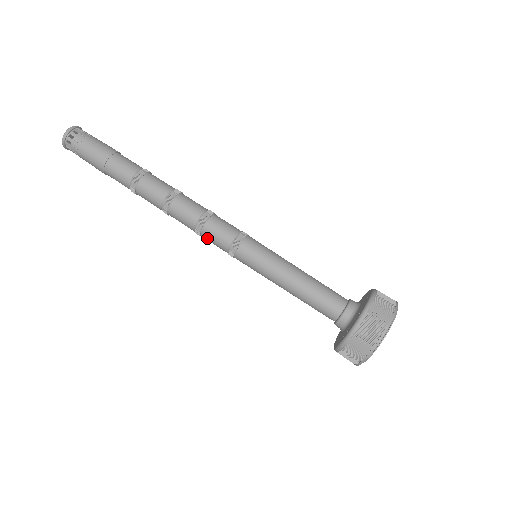
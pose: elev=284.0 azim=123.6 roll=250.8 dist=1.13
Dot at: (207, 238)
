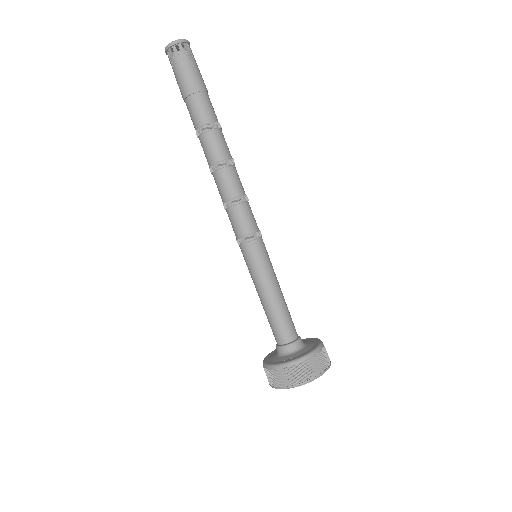
Dot at: (233, 214)
